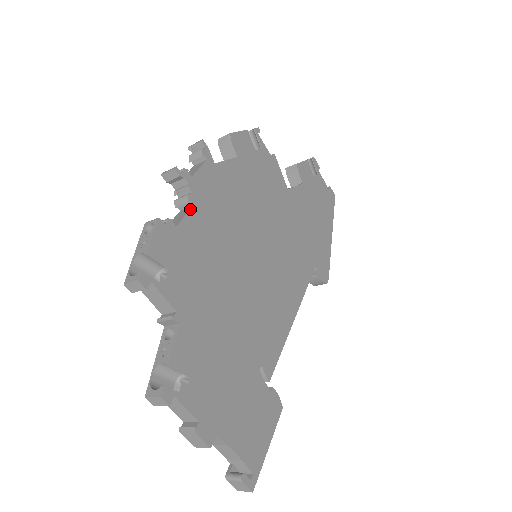
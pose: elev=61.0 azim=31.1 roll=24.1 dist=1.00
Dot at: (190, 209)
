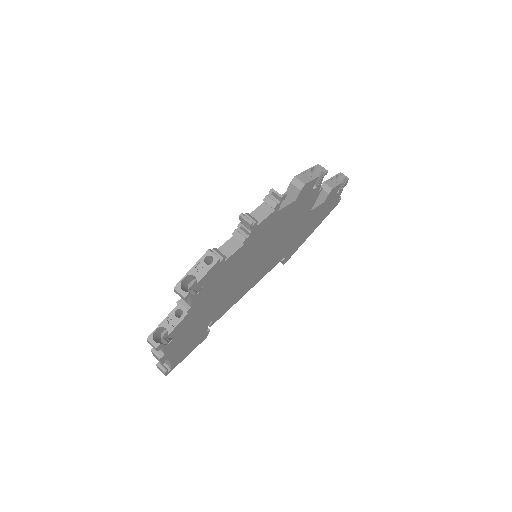
Dot at: (240, 247)
